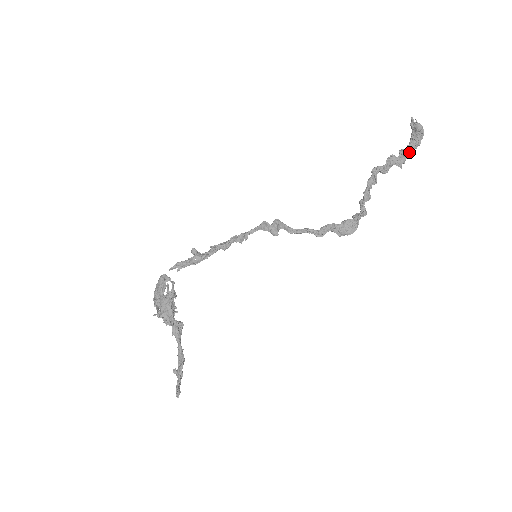
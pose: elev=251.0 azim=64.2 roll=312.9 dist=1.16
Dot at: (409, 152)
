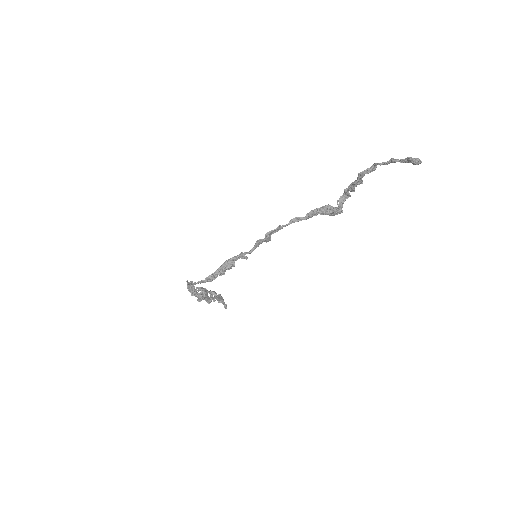
Dot at: (402, 162)
